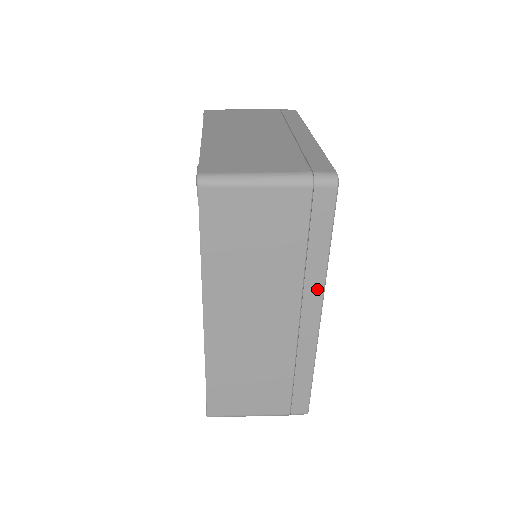
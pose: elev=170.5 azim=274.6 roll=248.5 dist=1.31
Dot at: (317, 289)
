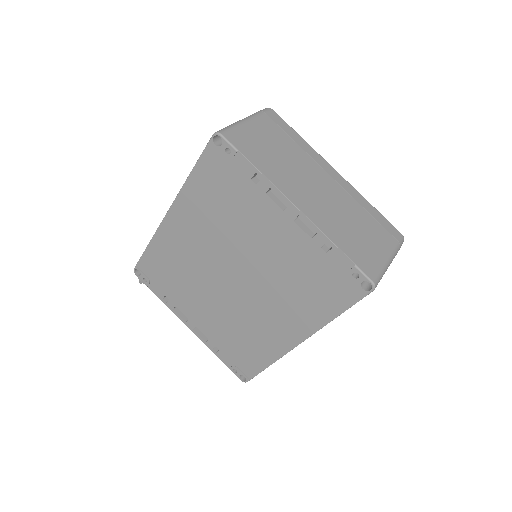
Dot at: occluded
